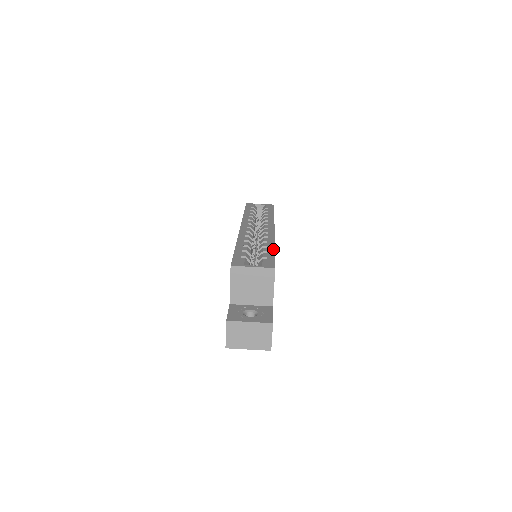
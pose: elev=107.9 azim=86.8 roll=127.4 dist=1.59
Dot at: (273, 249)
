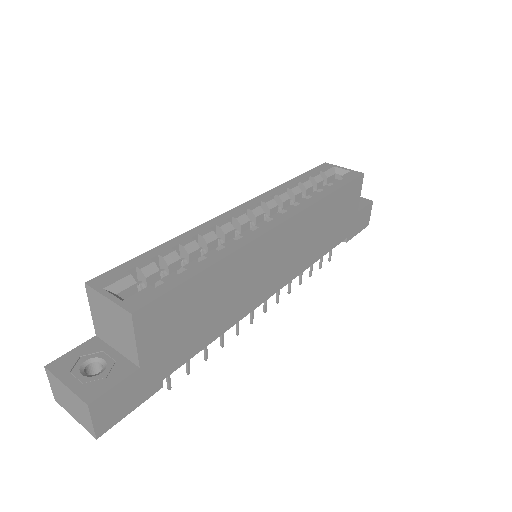
Dot at: (202, 268)
